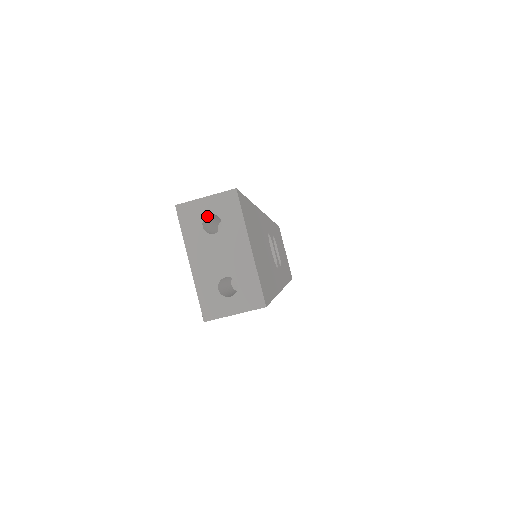
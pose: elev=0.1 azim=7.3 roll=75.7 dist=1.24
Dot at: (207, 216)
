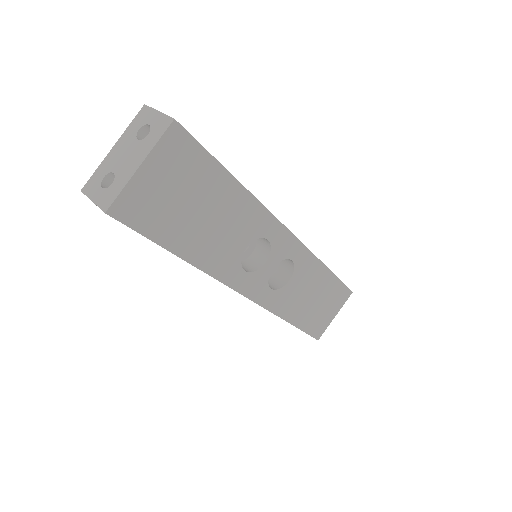
Dot at: (150, 126)
